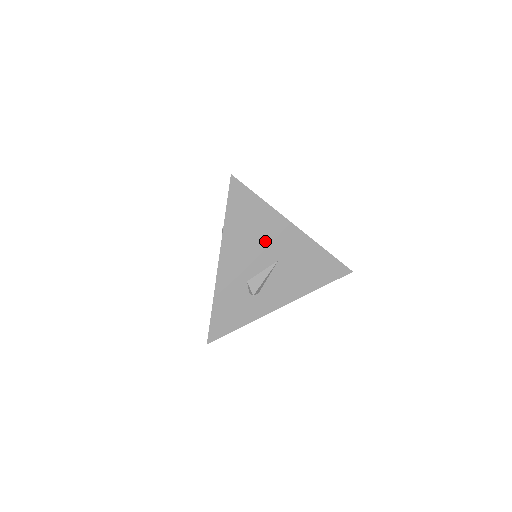
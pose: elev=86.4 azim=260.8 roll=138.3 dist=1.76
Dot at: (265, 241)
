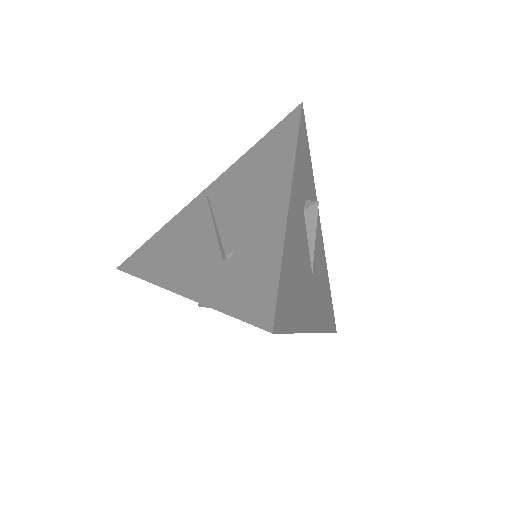
Dot at: occluded
